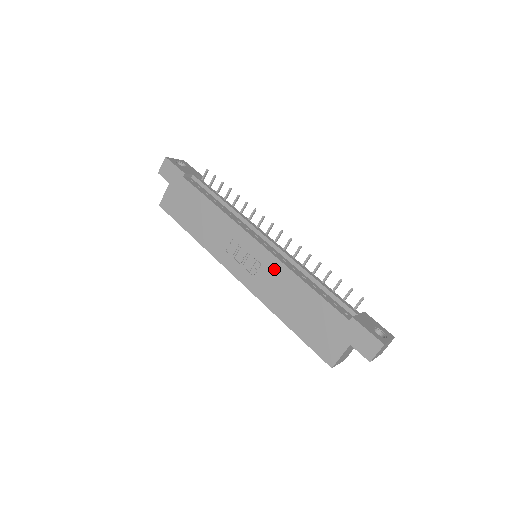
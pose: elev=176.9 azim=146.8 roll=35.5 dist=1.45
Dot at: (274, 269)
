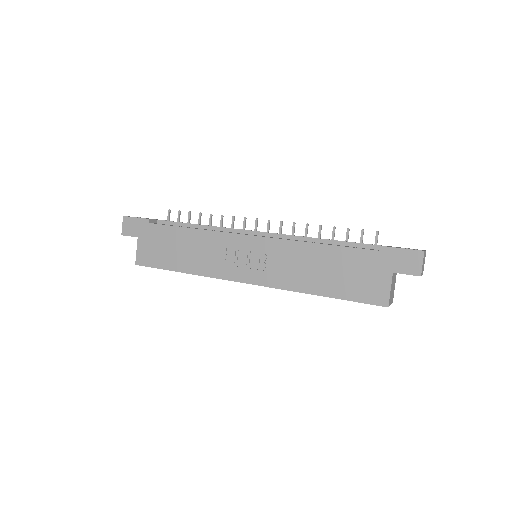
Dot at: (282, 251)
